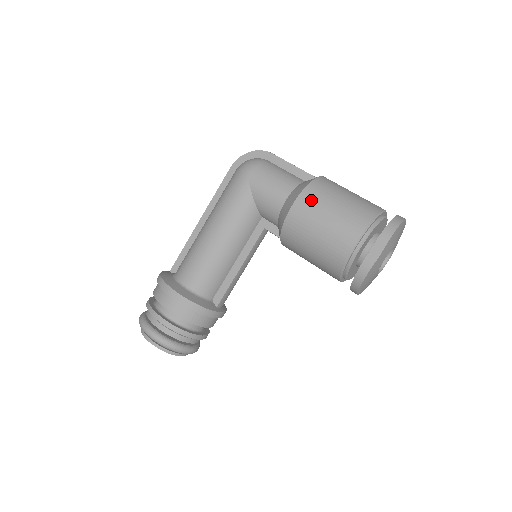
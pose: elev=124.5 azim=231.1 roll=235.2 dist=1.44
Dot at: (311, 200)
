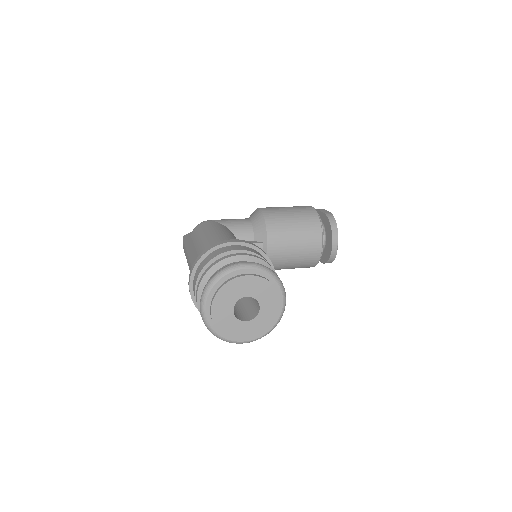
Dot at: (267, 207)
